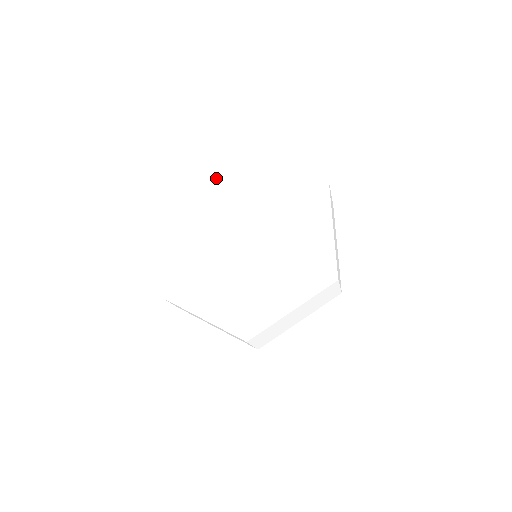
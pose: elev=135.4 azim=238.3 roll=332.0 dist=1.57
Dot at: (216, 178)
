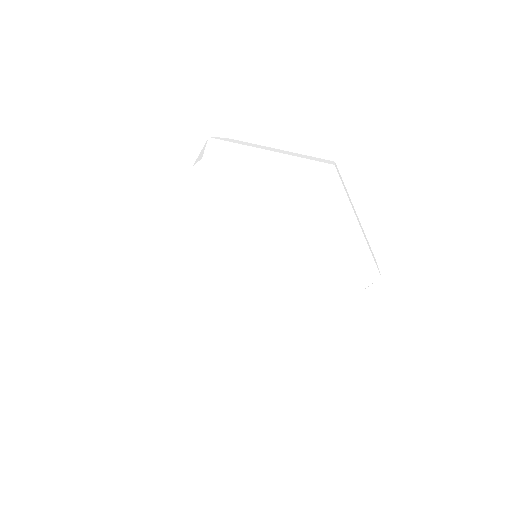
Dot at: (162, 218)
